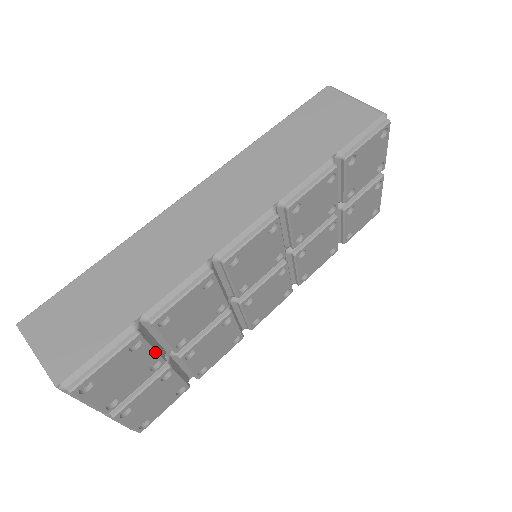
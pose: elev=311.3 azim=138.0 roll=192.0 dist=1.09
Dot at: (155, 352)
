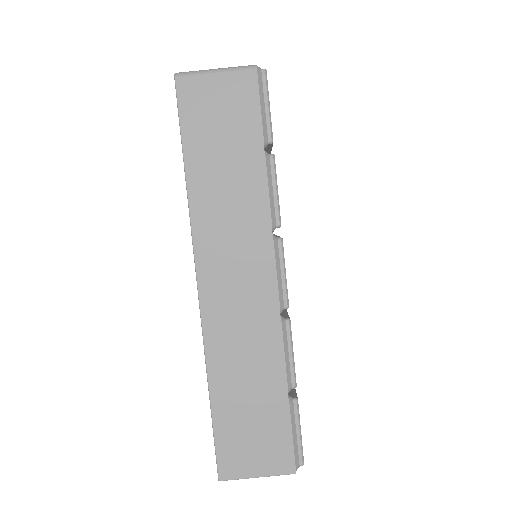
Dot at: occluded
